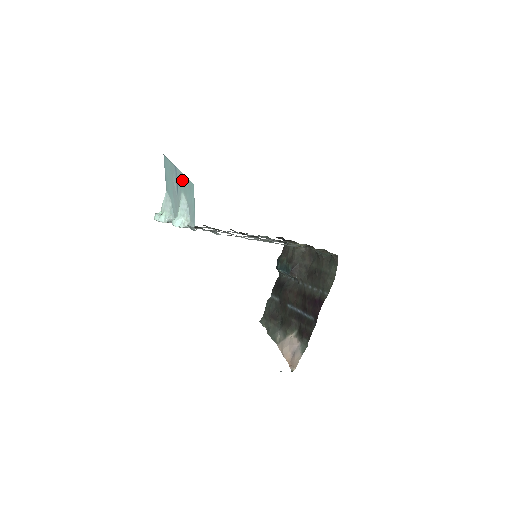
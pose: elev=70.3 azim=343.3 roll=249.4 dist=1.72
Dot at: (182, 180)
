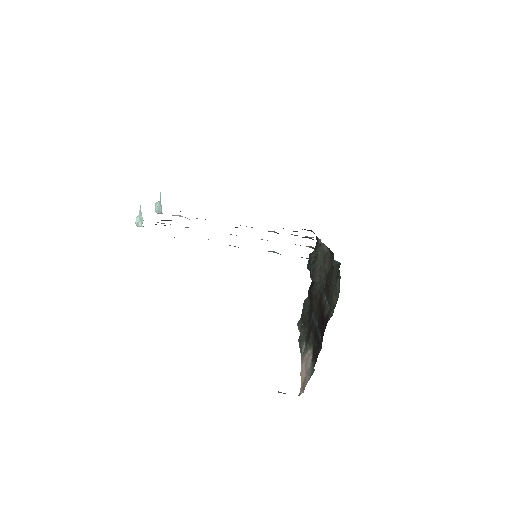
Dot at: occluded
